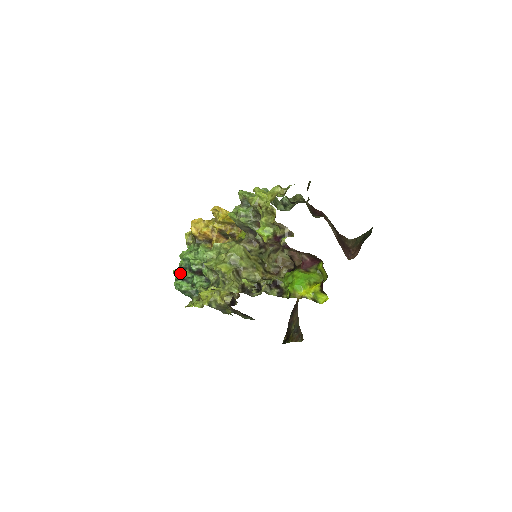
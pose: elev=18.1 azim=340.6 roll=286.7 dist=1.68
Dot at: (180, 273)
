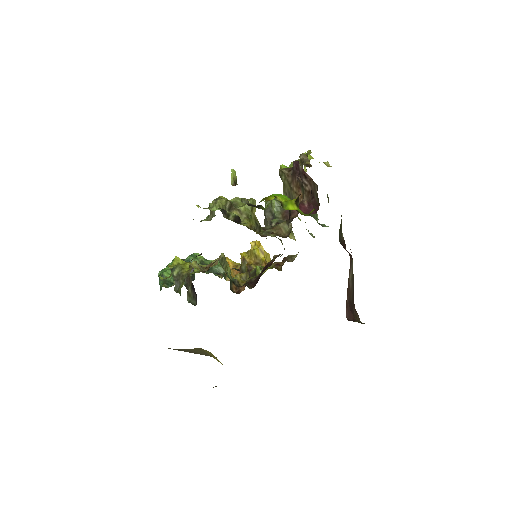
Dot at: occluded
